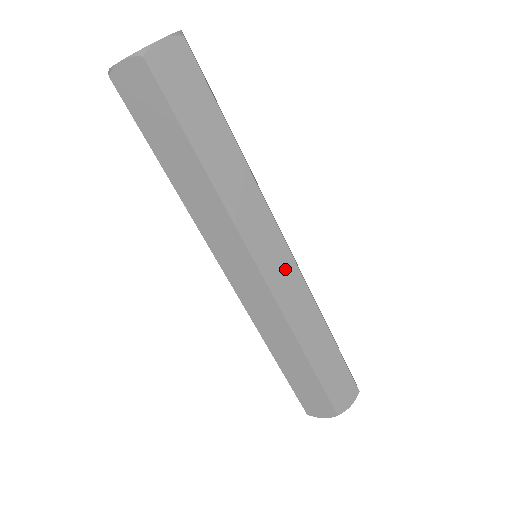
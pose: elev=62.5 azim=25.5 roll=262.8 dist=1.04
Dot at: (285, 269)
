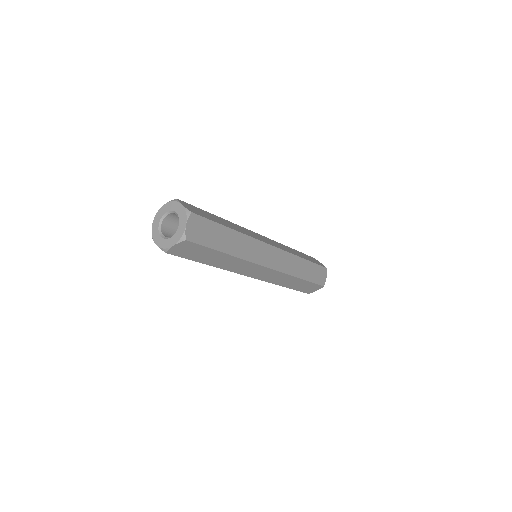
Dot at: (268, 273)
